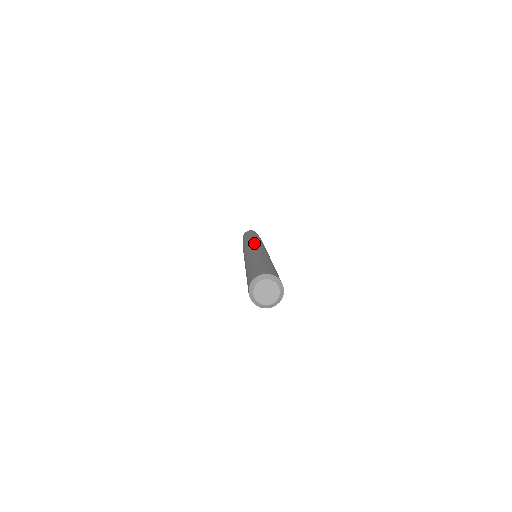
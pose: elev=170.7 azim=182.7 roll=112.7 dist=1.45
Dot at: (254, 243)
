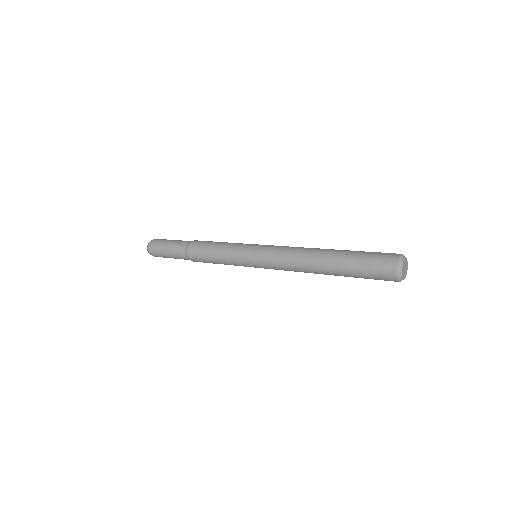
Dot at: (246, 250)
